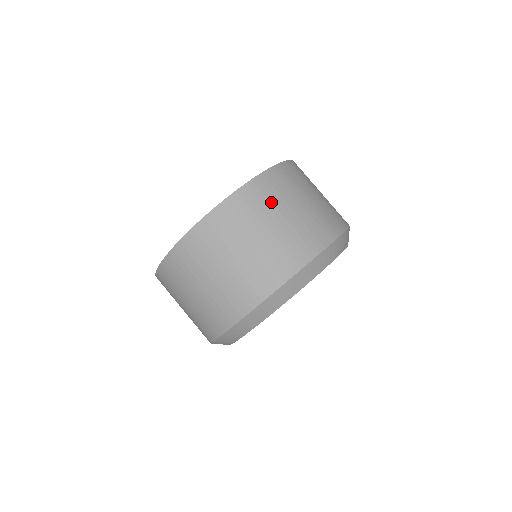
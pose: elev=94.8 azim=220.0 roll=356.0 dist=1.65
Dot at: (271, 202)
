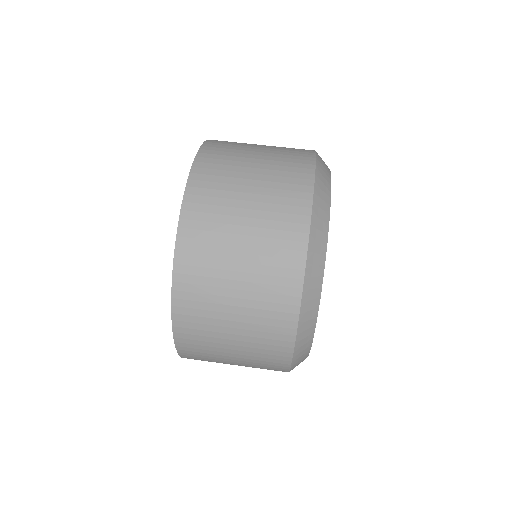
Dot at: (215, 241)
